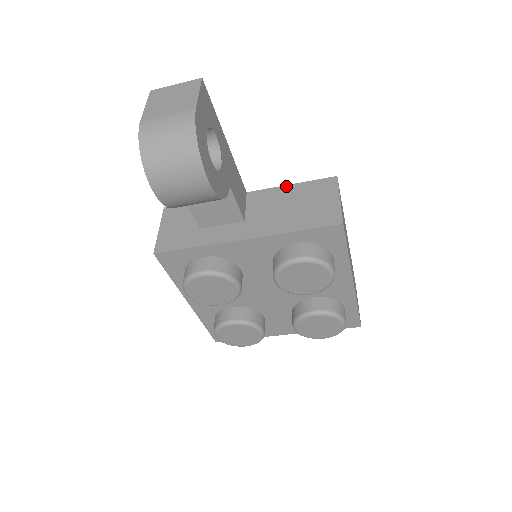
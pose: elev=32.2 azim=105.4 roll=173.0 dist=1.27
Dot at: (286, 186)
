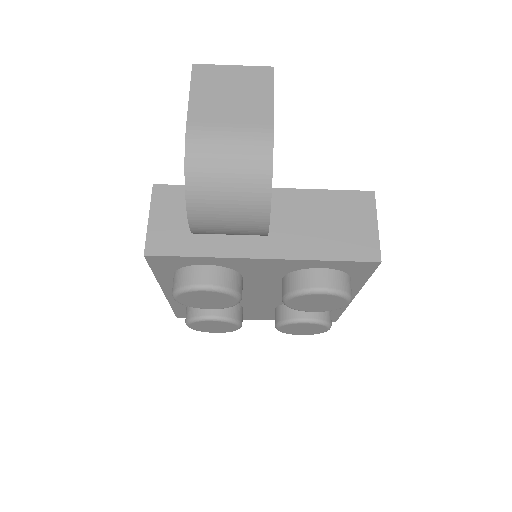
Dot at: (314, 191)
